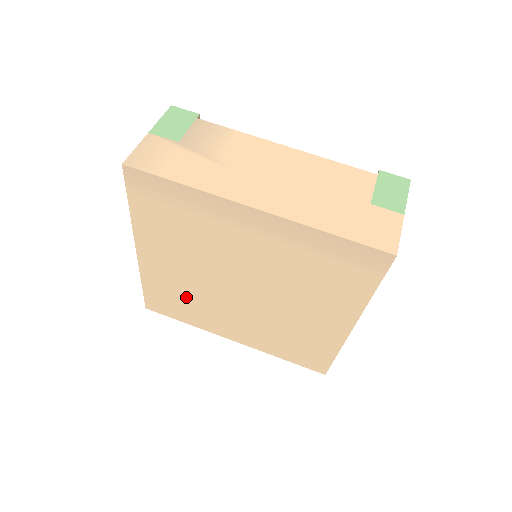
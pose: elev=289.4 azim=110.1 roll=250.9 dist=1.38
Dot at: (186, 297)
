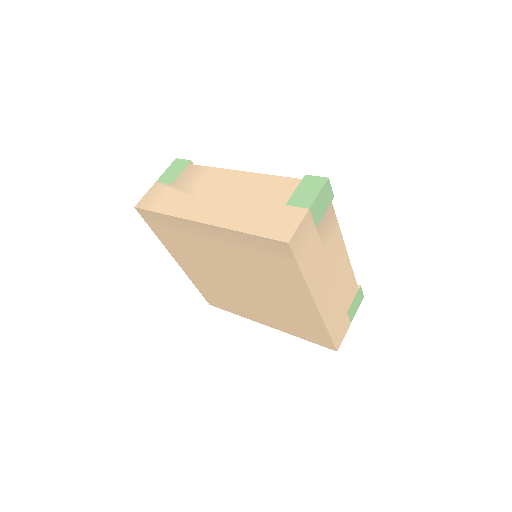
Dot at: (220, 293)
